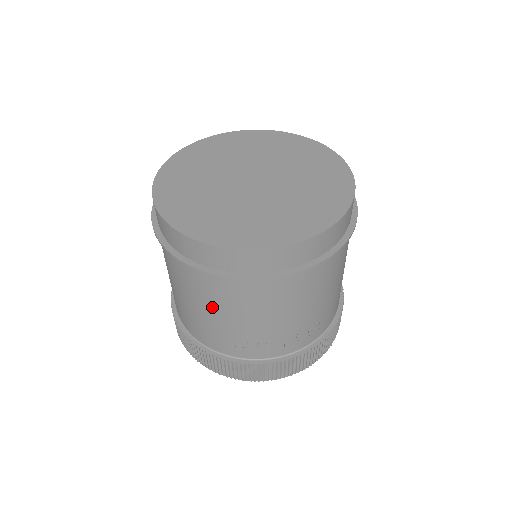
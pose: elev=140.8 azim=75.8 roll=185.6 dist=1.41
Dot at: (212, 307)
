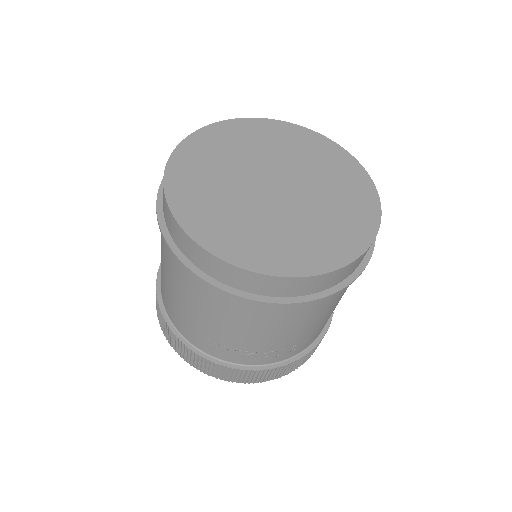
Dot at: (193, 303)
